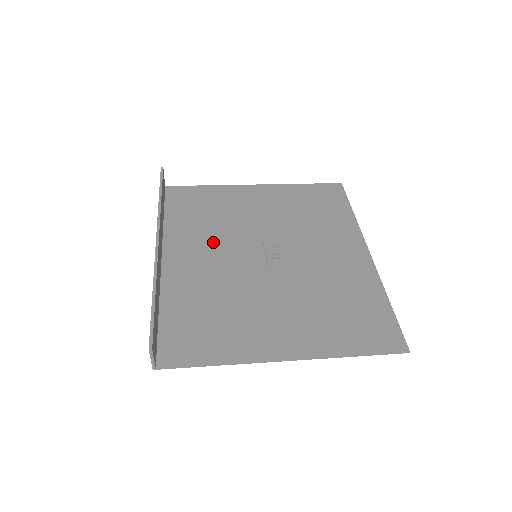
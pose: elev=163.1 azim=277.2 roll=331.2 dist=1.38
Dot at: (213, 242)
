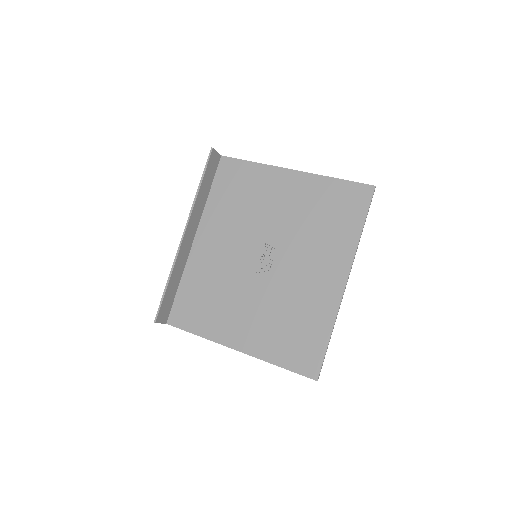
Dot at: (232, 232)
